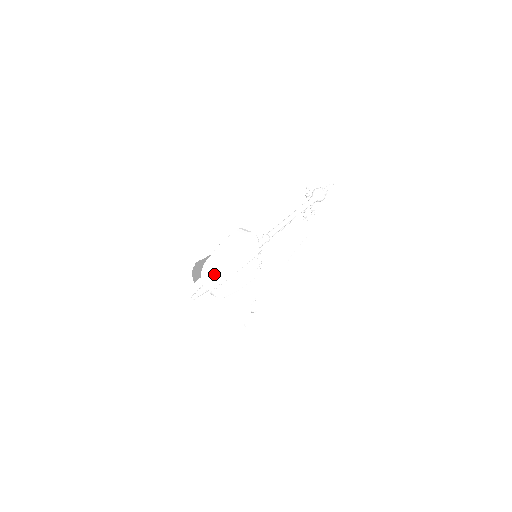
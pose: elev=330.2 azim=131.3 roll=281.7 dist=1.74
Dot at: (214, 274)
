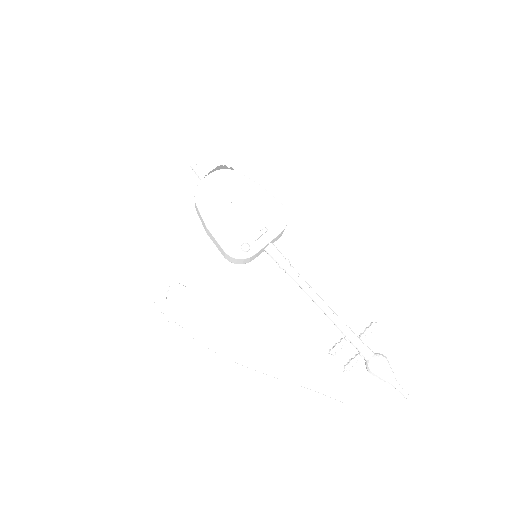
Dot at: (227, 172)
